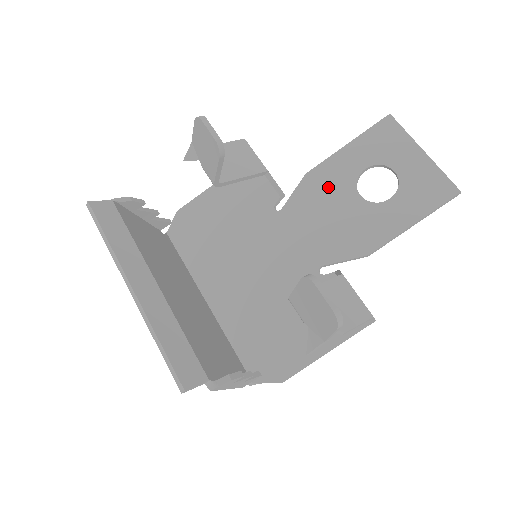
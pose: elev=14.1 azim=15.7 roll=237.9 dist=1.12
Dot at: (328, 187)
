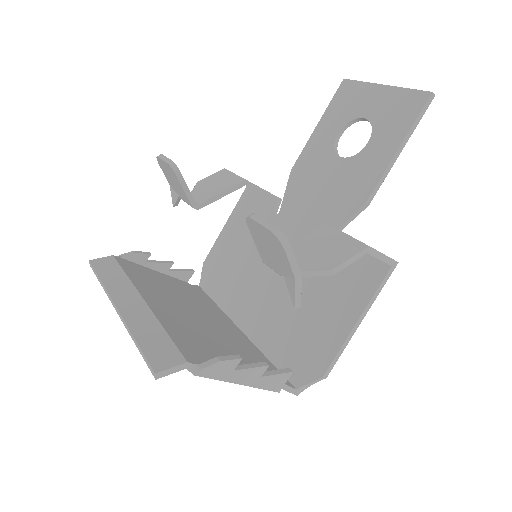
Dot at: (312, 169)
